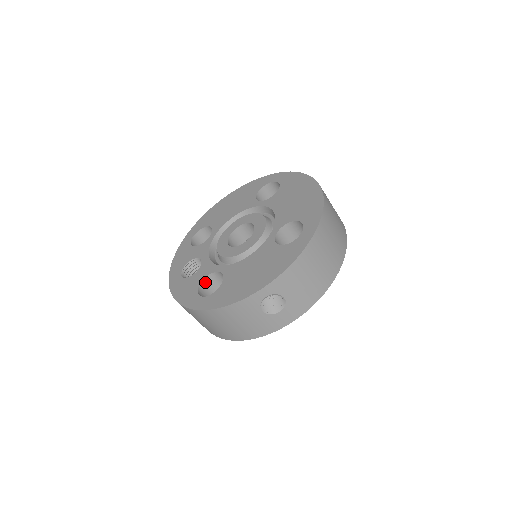
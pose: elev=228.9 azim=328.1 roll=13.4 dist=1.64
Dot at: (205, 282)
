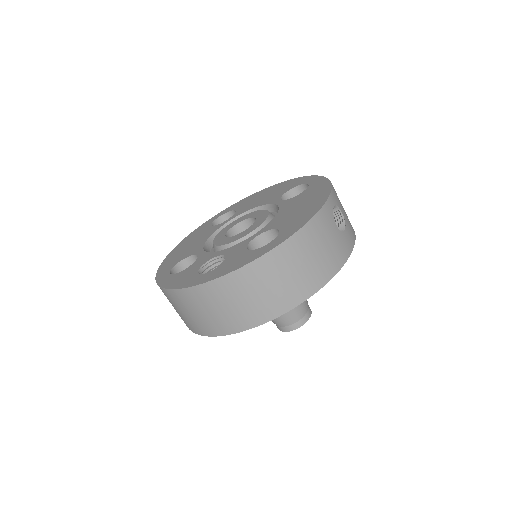
Dot at: occluded
